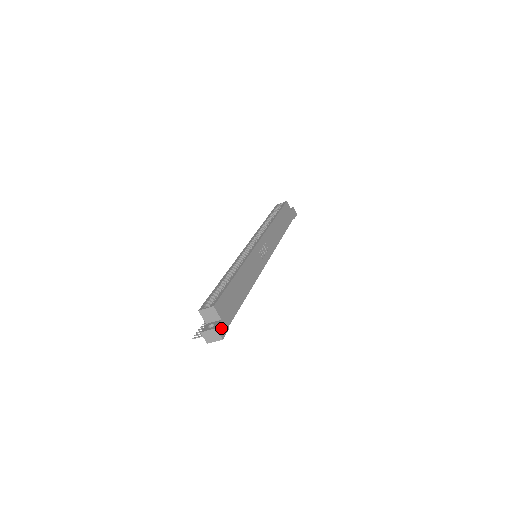
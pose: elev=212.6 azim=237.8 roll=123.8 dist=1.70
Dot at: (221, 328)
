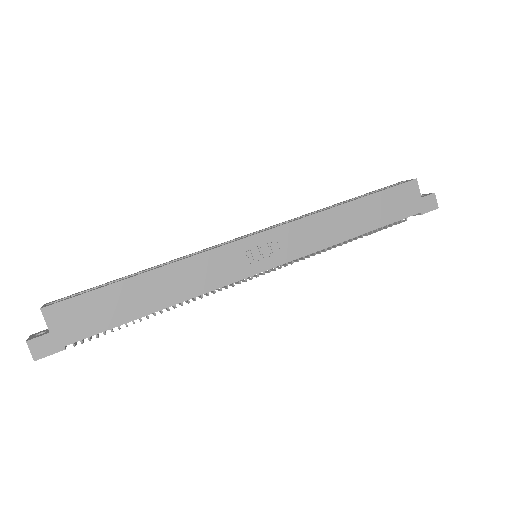
Dot at: (41, 344)
